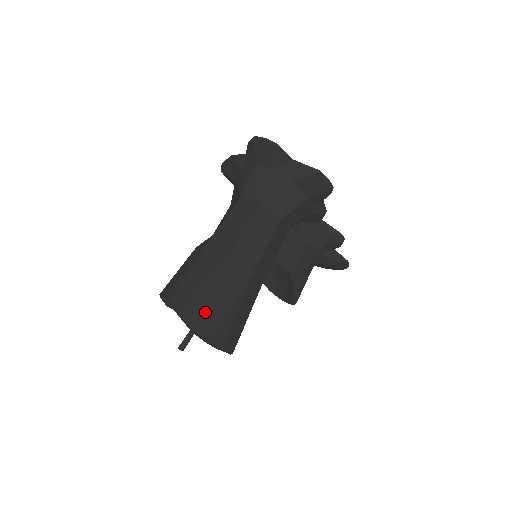
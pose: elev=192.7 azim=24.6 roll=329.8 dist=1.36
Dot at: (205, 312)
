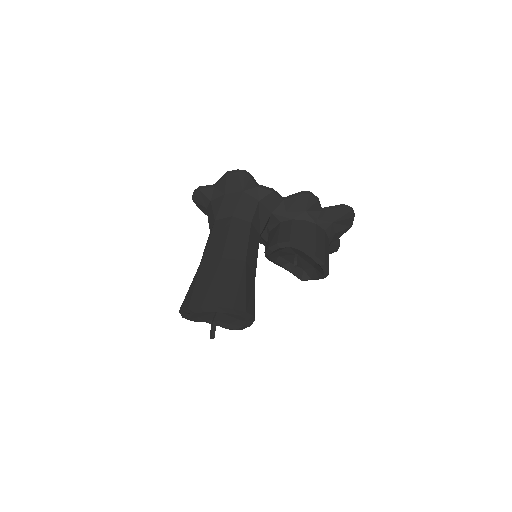
Dot at: (193, 295)
